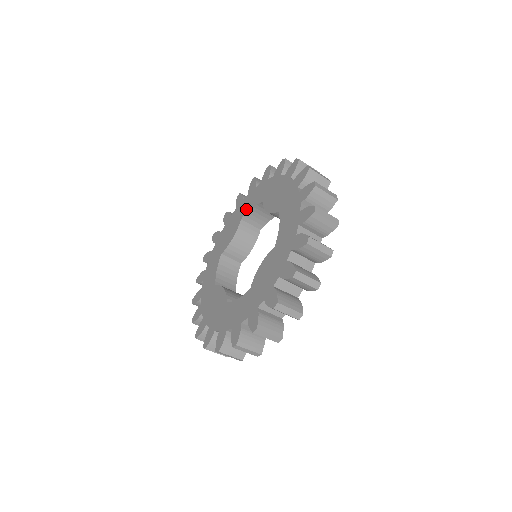
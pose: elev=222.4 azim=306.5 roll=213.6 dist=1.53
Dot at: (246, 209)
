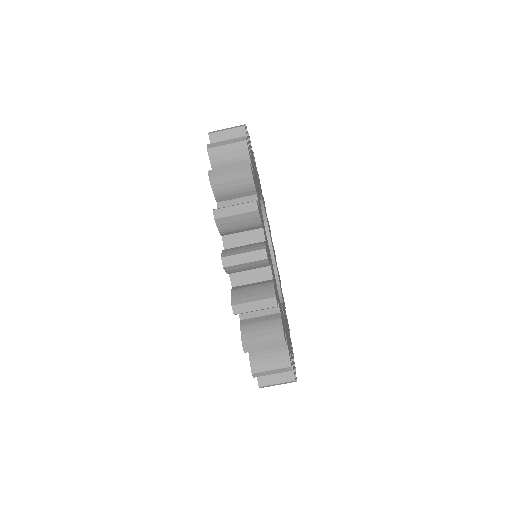
Dot at: occluded
